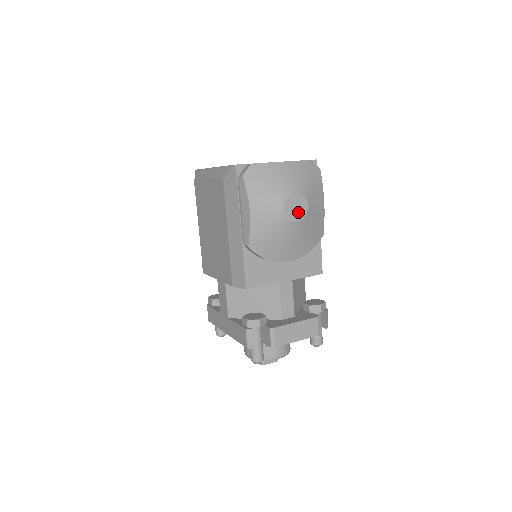
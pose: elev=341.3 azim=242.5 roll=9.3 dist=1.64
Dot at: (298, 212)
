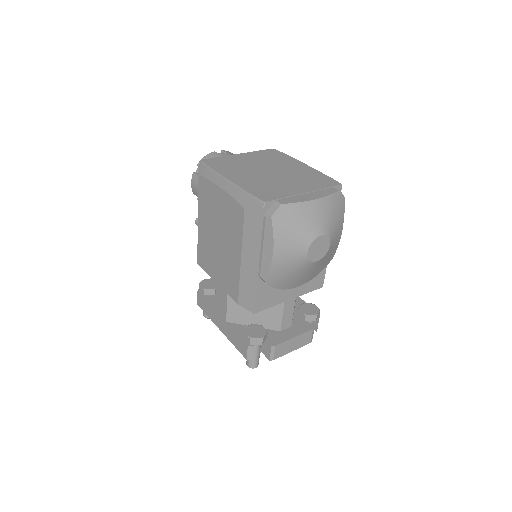
Dot at: (320, 252)
